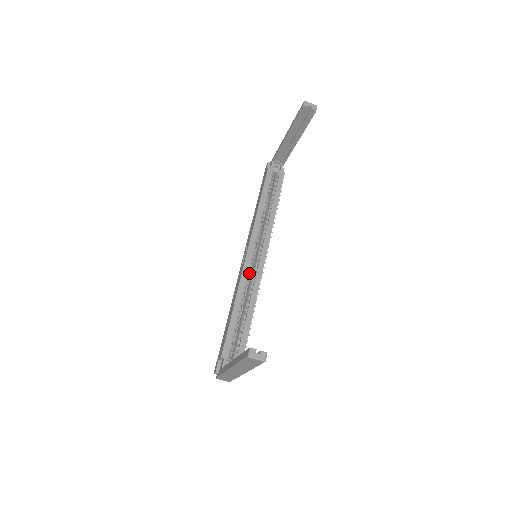
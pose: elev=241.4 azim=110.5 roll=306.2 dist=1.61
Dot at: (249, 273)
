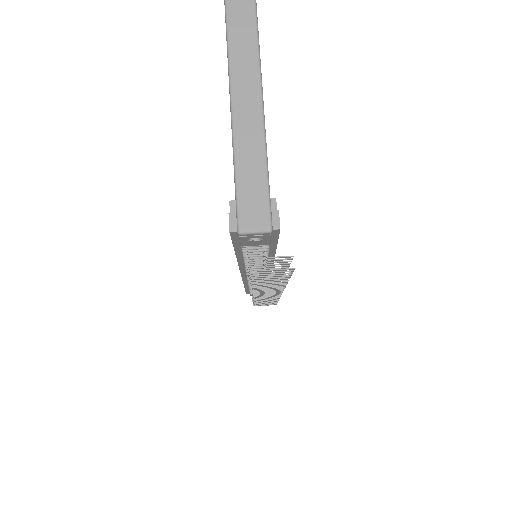
Dot at: occluded
